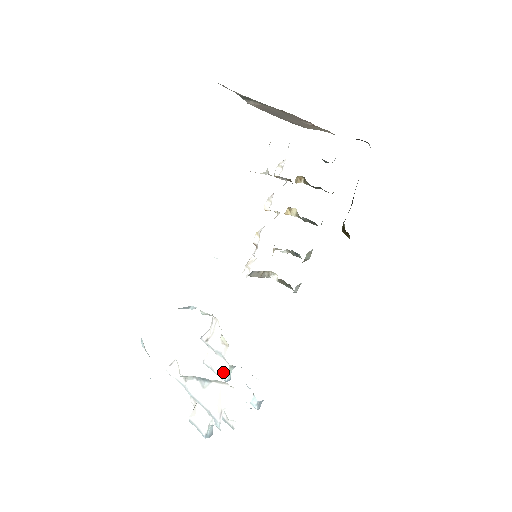
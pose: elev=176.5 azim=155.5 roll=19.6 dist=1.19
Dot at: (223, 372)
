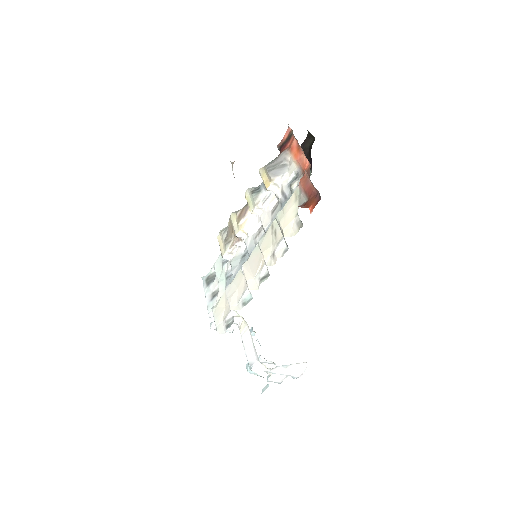
Dot at: (232, 329)
